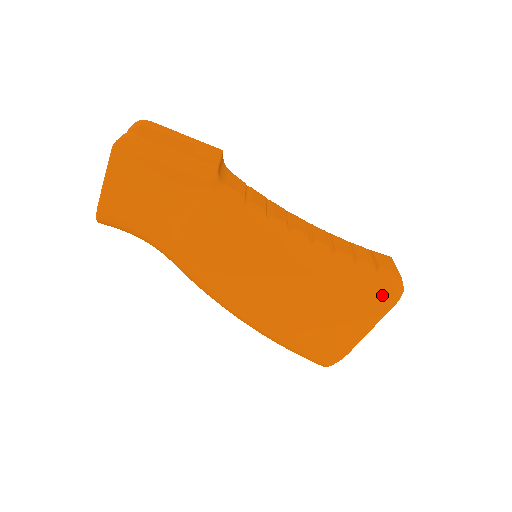
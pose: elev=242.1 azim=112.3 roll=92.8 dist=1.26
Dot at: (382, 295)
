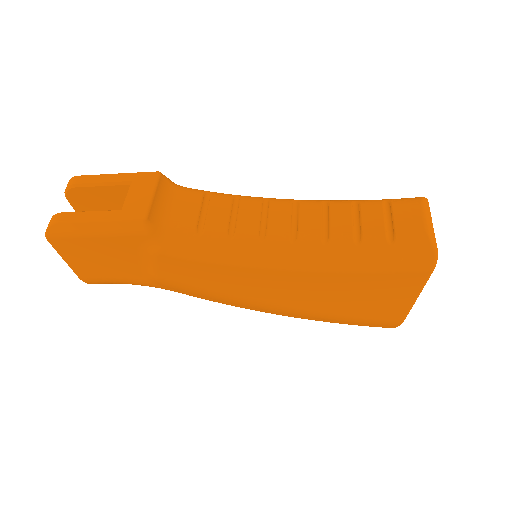
Dot at: (409, 269)
